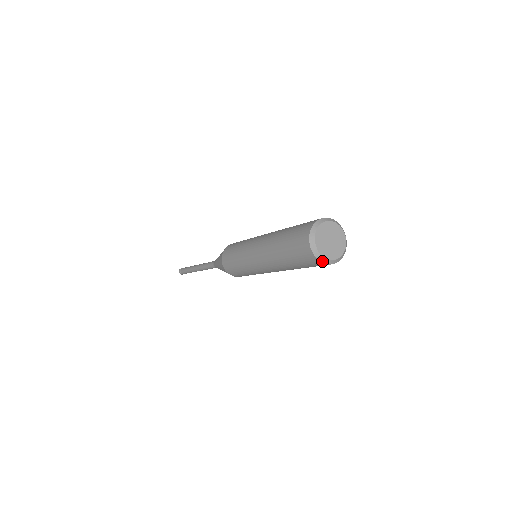
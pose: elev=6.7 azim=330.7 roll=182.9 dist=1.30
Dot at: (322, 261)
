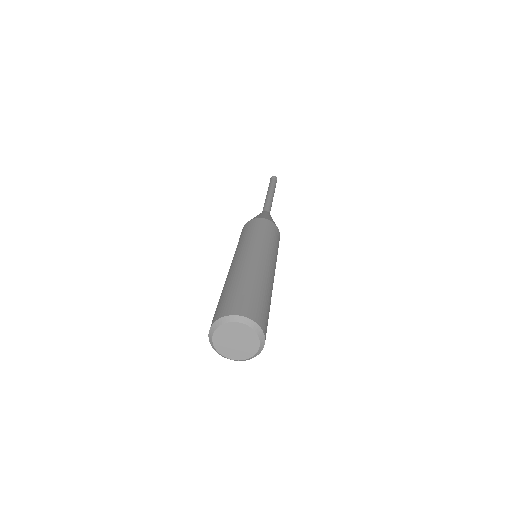
Dot at: (217, 352)
